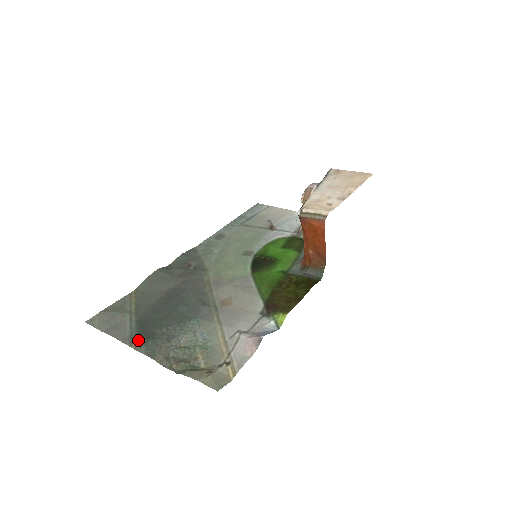
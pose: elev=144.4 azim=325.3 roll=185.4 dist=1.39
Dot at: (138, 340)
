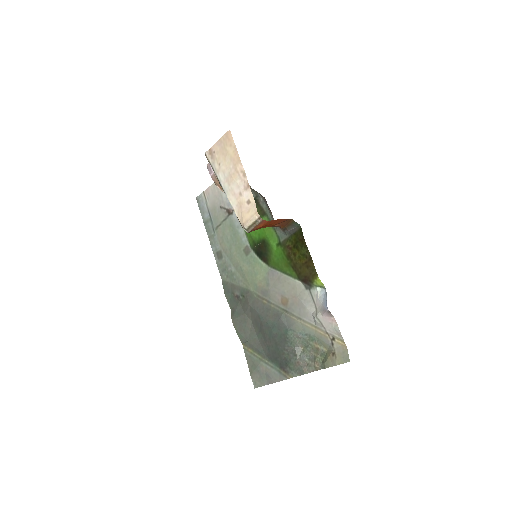
Dot at: (285, 371)
